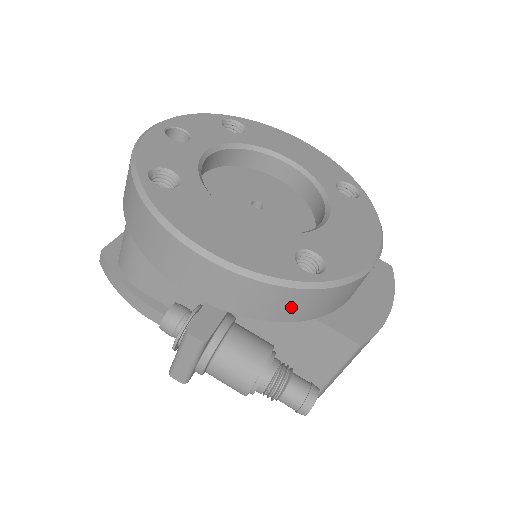
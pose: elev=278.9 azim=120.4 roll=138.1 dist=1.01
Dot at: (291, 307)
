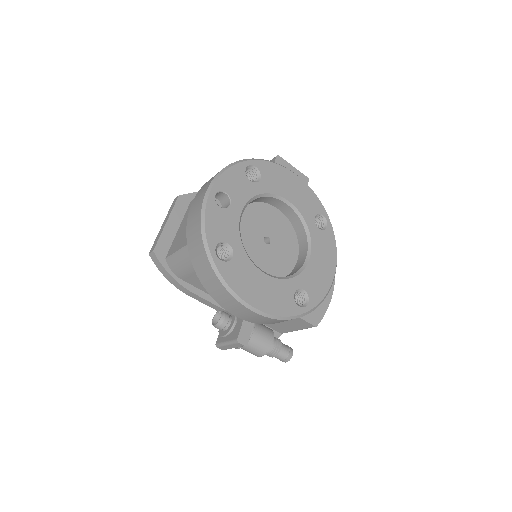
Dot at: occluded
